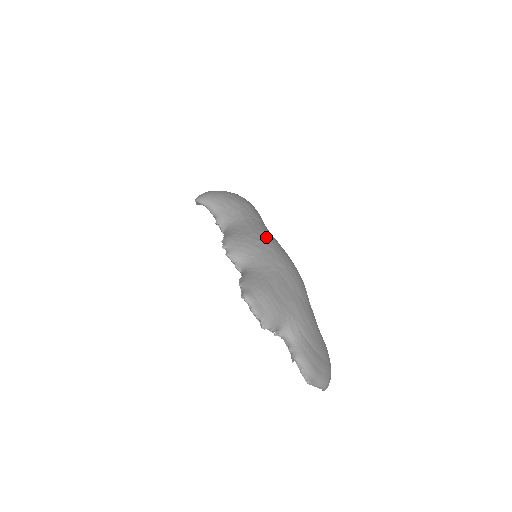
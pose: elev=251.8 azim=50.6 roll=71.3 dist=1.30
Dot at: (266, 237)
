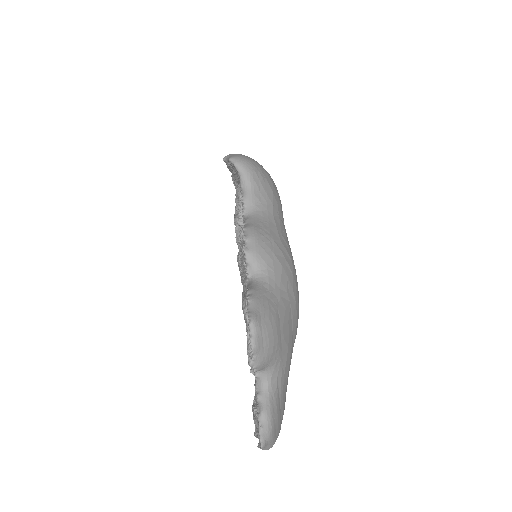
Dot at: (289, 250)
